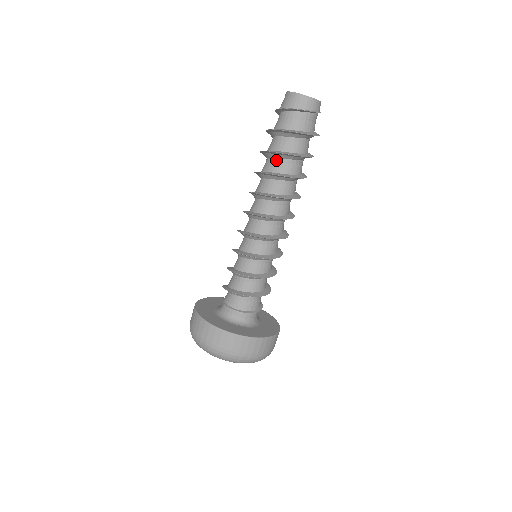
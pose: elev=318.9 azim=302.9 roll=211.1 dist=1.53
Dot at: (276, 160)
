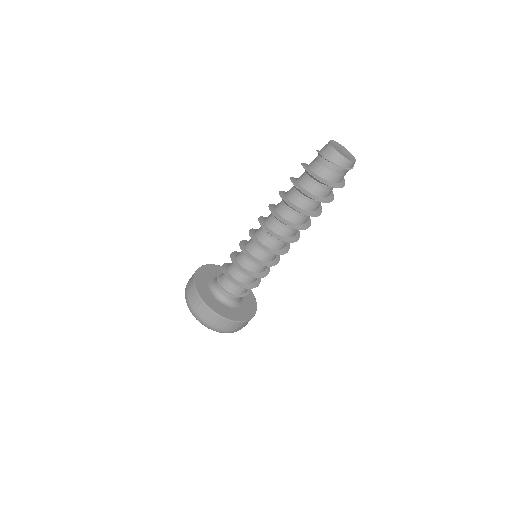
Dot at: (293, 188)
